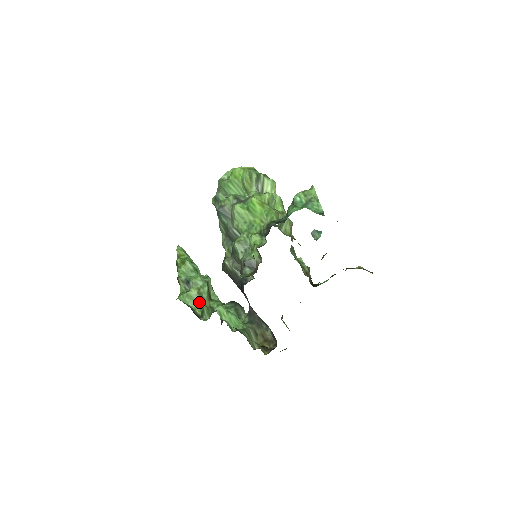
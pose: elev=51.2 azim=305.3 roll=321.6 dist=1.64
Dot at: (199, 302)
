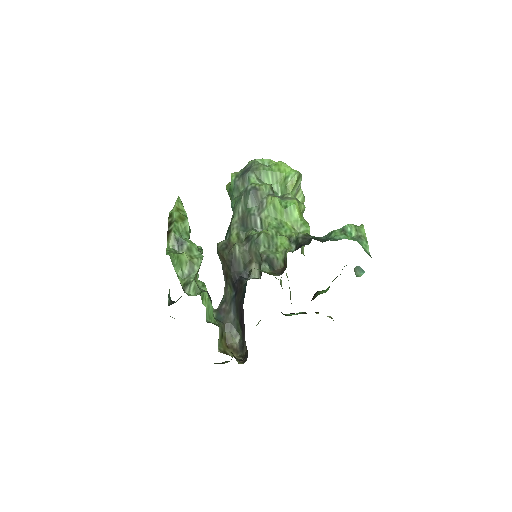
Dot at: (186, 271)
